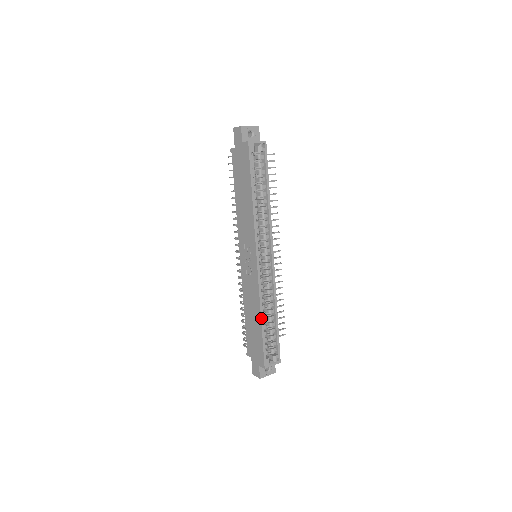
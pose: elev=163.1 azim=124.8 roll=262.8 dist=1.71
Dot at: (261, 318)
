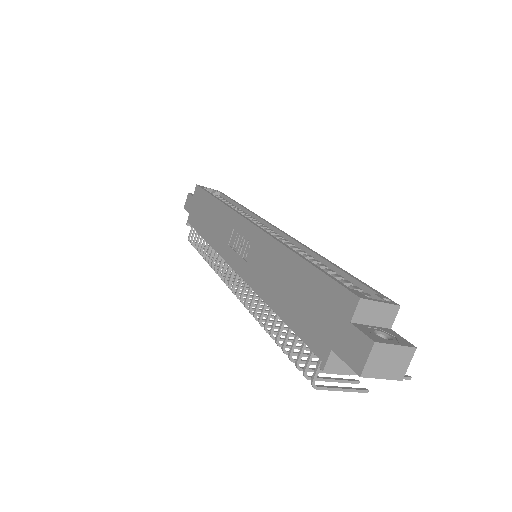
Dot at: (293, 252)
